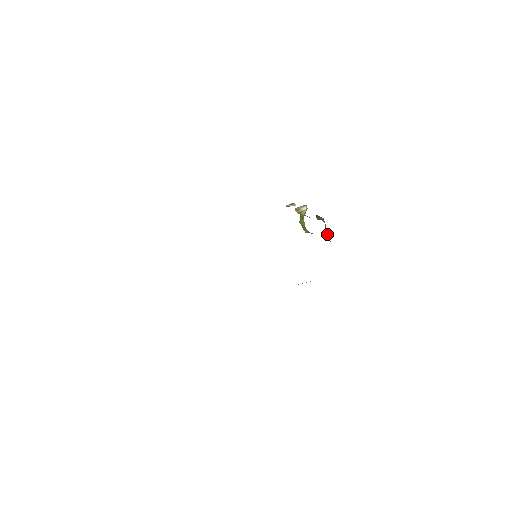
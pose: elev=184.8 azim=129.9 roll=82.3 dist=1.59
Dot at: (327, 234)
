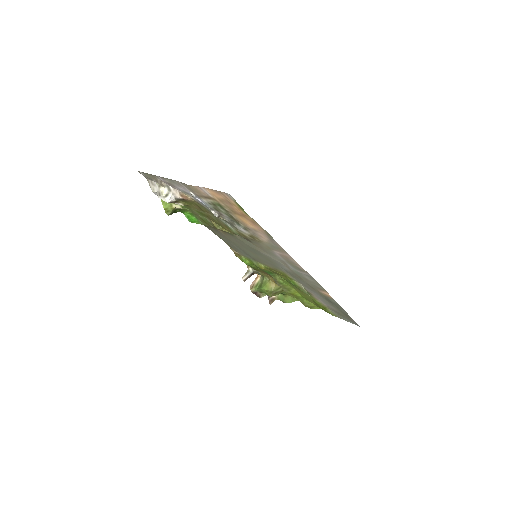
Dot at: (288, 298)
